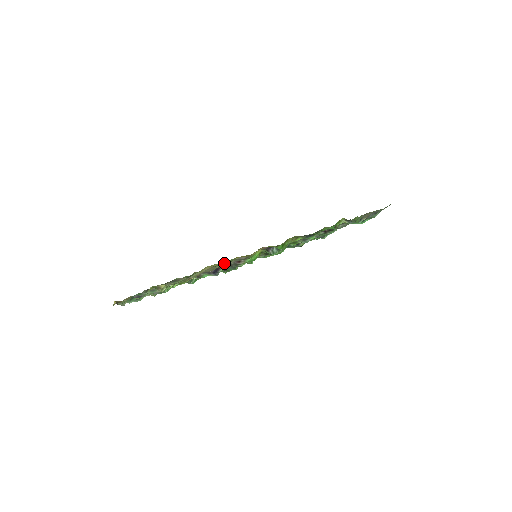
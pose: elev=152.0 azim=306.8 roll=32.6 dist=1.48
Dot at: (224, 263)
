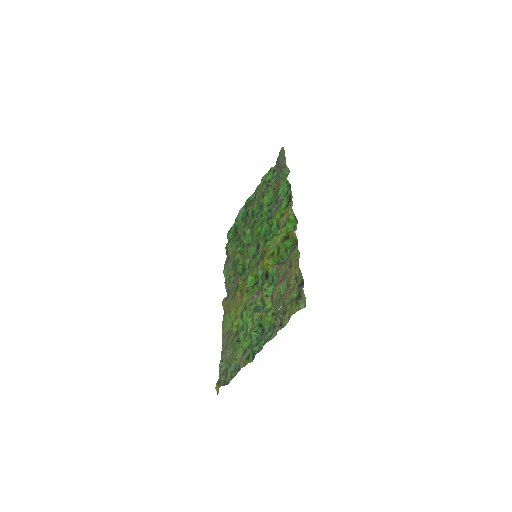
Dot at: (299, 257)
